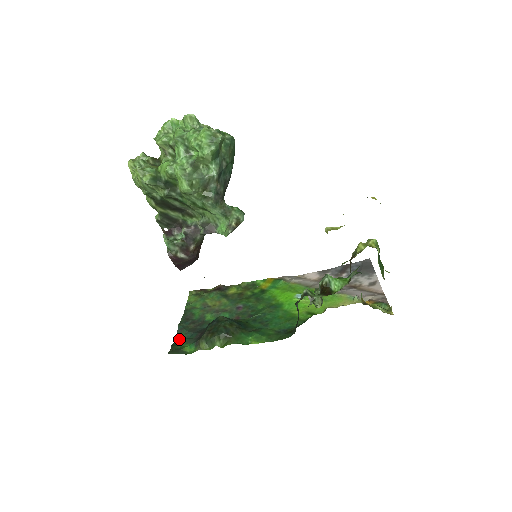
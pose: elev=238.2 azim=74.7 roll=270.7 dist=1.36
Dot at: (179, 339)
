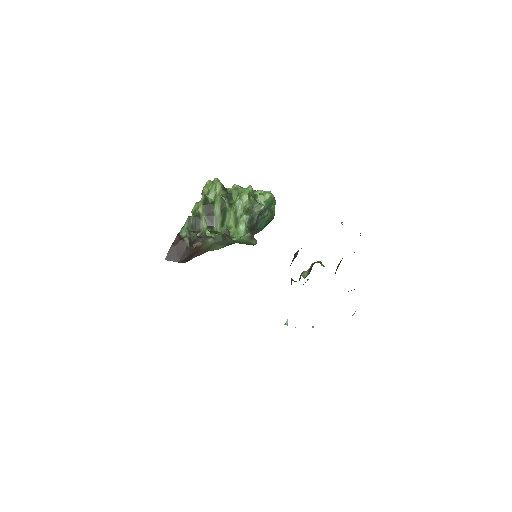
Dot at: occluded
